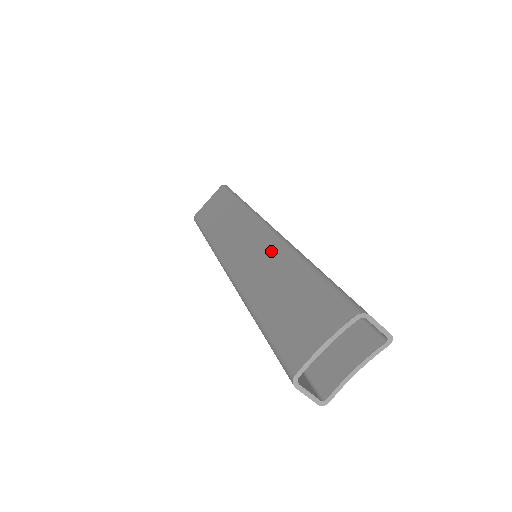
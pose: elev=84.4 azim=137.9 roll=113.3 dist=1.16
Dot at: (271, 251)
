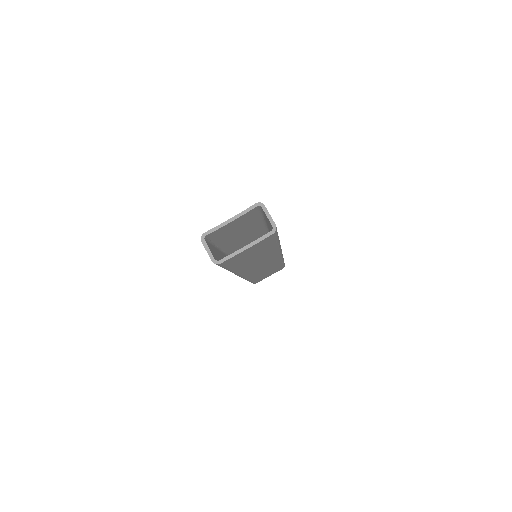
Dot at: occluded
